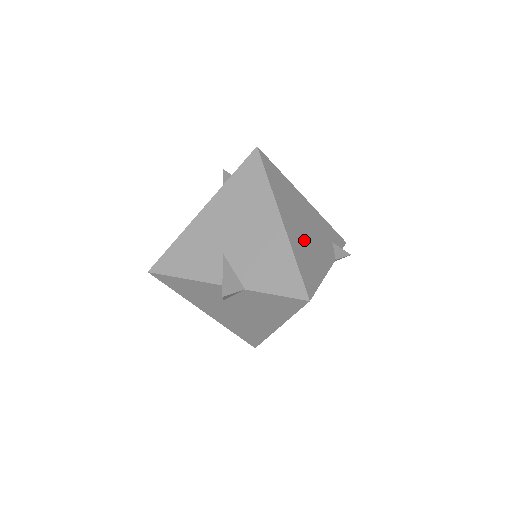
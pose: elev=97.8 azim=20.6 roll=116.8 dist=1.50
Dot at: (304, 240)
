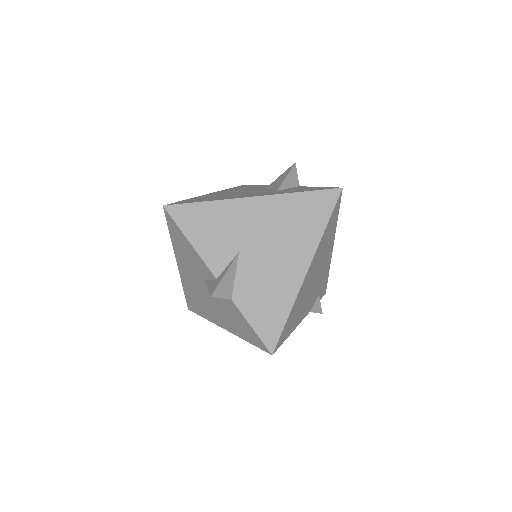
Dot at: (306, 292)
